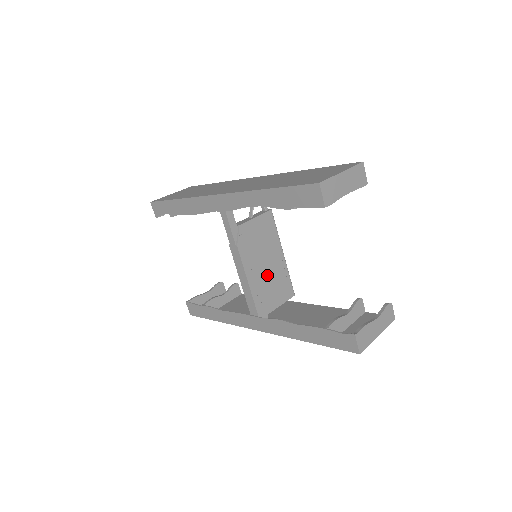
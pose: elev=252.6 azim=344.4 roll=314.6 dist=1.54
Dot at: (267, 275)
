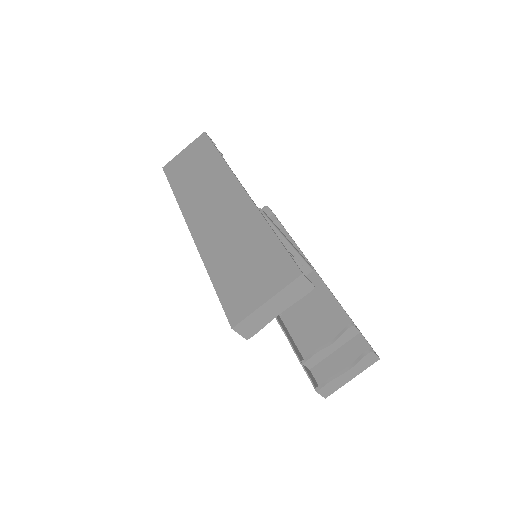
Dot at: occluded
